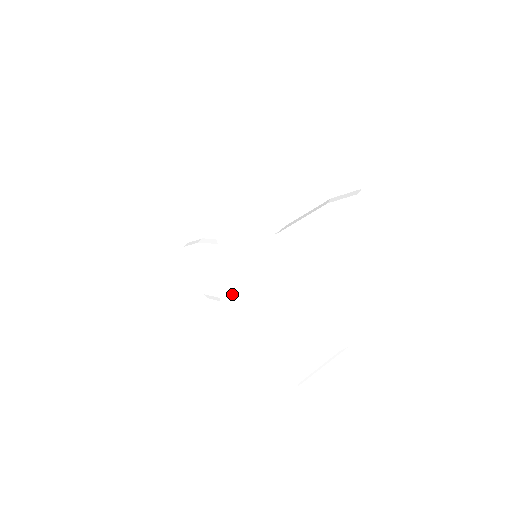
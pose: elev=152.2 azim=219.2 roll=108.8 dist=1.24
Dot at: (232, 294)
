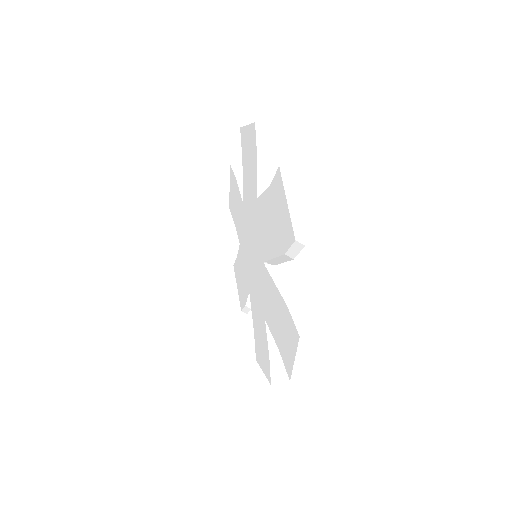
Dot at: (244, 254)
